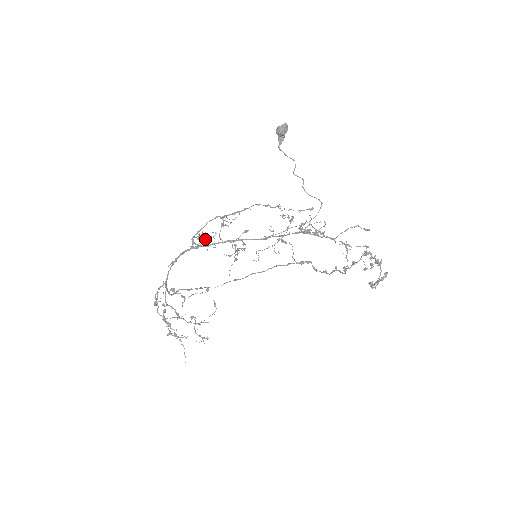
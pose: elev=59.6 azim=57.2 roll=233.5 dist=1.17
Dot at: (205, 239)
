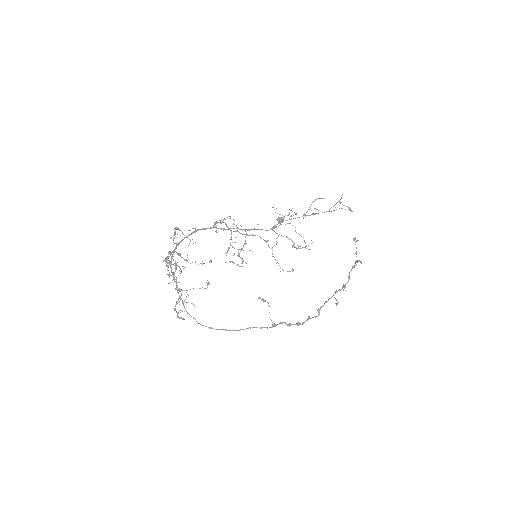
Dot at: occluded
